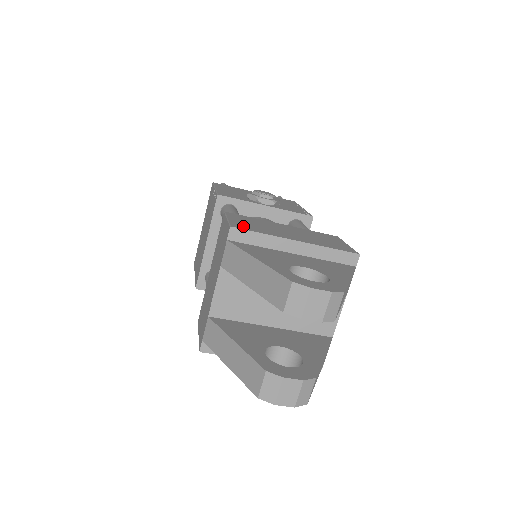
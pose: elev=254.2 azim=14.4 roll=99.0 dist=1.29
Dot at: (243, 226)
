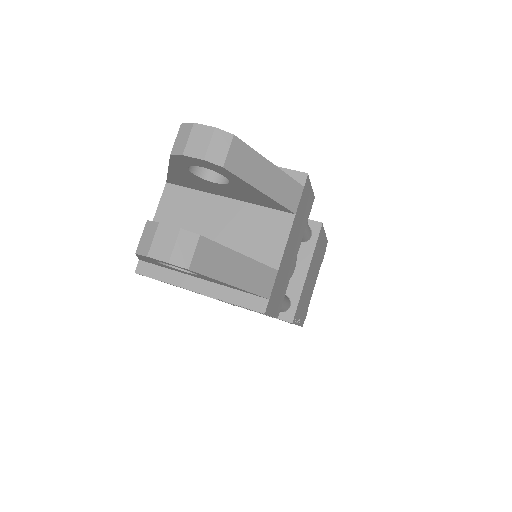
Dot at: occluded
